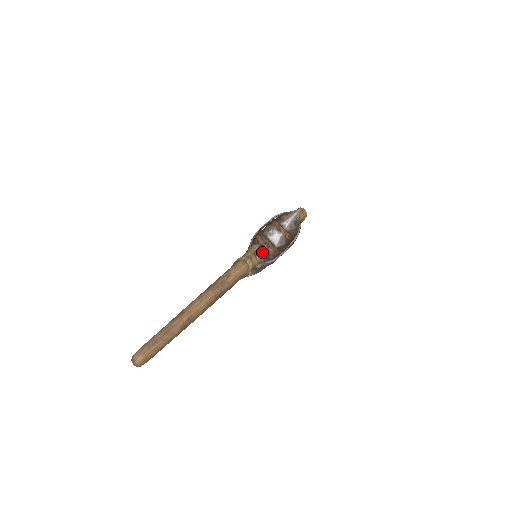
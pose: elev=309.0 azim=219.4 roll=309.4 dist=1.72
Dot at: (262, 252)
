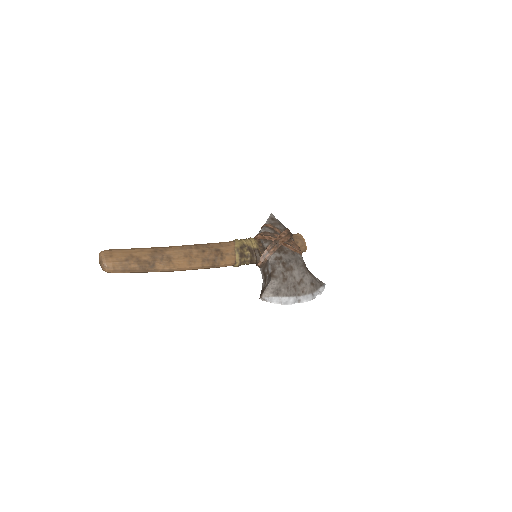
Dot at: (249, 239)
